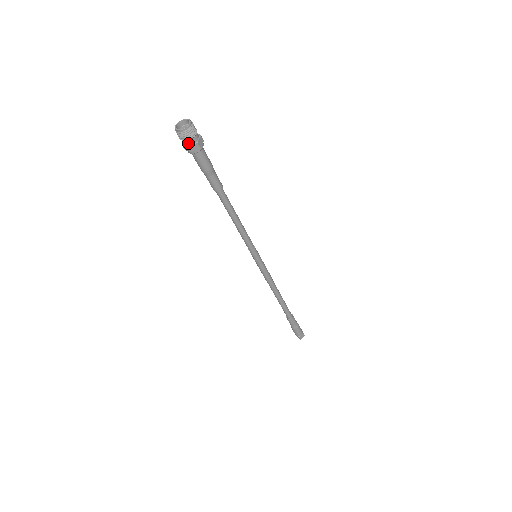
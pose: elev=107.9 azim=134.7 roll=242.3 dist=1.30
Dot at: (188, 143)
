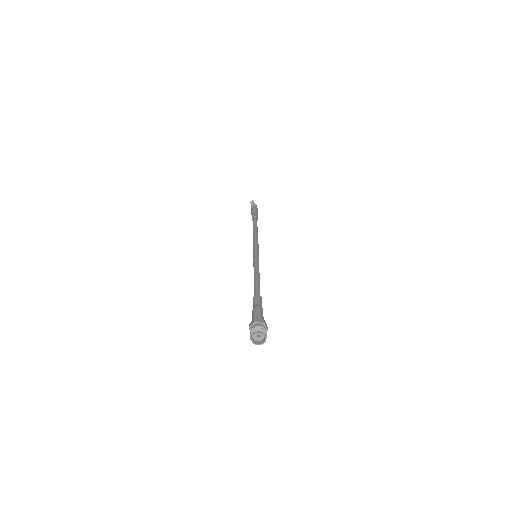
Dot at: occluded
